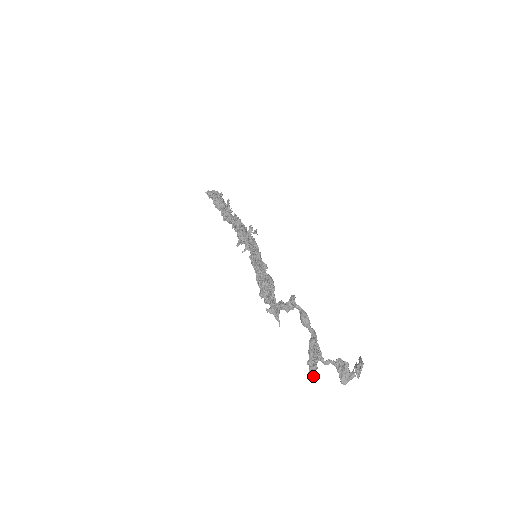
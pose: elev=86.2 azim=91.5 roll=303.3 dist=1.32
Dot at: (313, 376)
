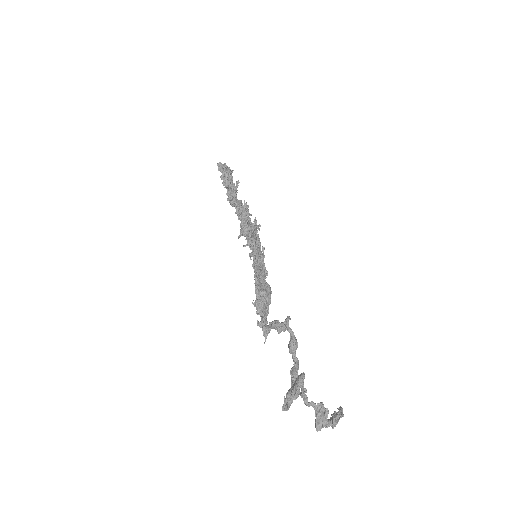
Dot at: (287, 410)
